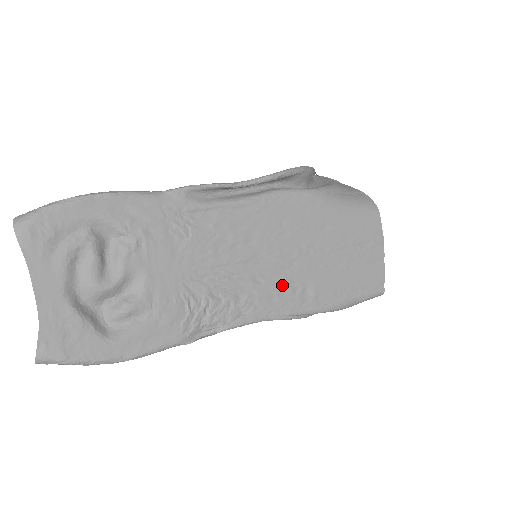
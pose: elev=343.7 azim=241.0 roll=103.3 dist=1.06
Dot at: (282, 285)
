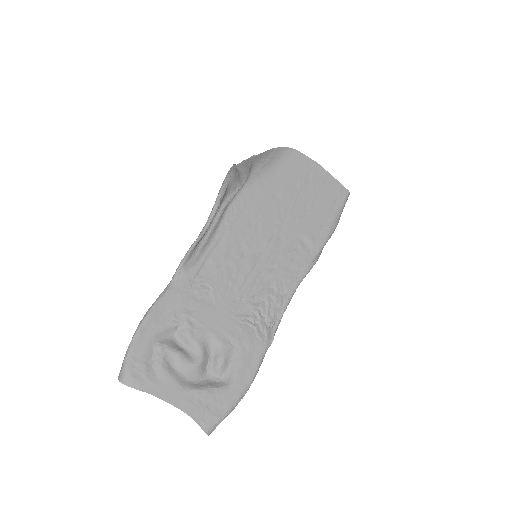
Dot at: (287, 255)
